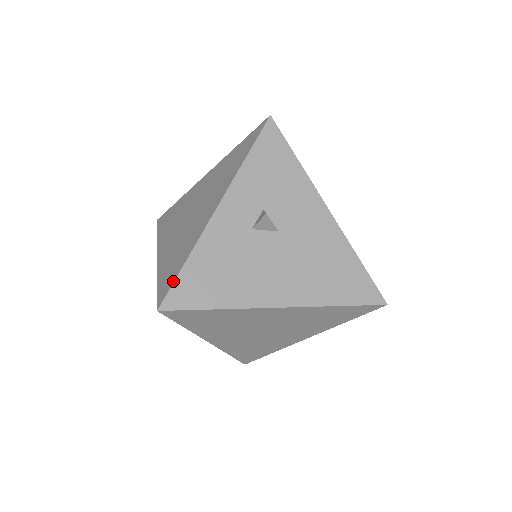
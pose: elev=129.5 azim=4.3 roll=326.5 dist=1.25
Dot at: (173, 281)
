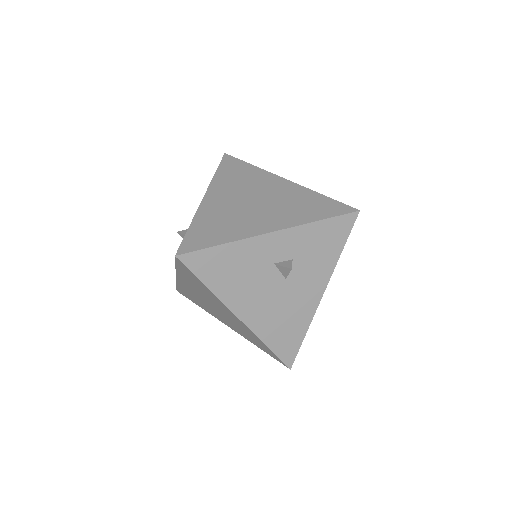
Dot at: (202, 248)
